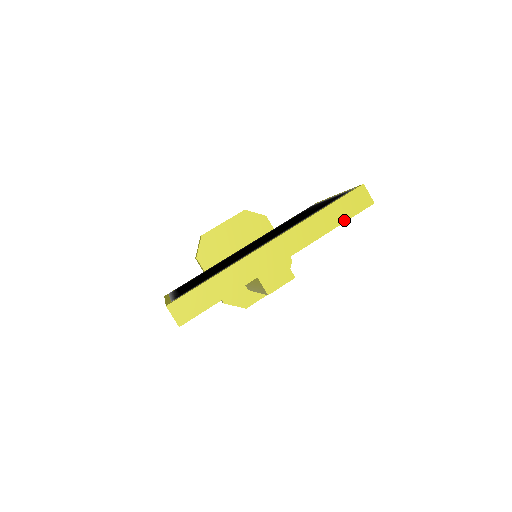
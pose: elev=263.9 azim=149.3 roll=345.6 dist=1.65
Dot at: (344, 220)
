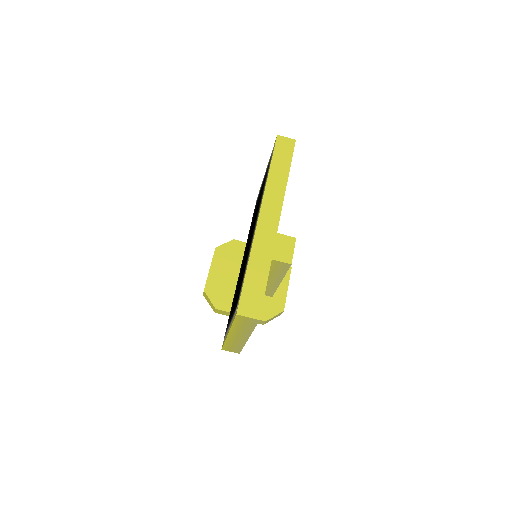
Dot at: (289, 164)
